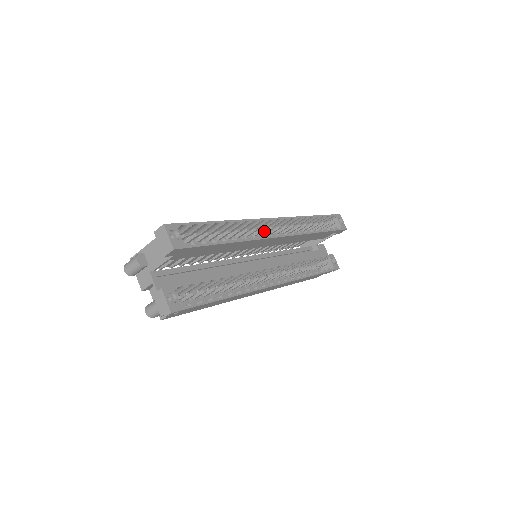
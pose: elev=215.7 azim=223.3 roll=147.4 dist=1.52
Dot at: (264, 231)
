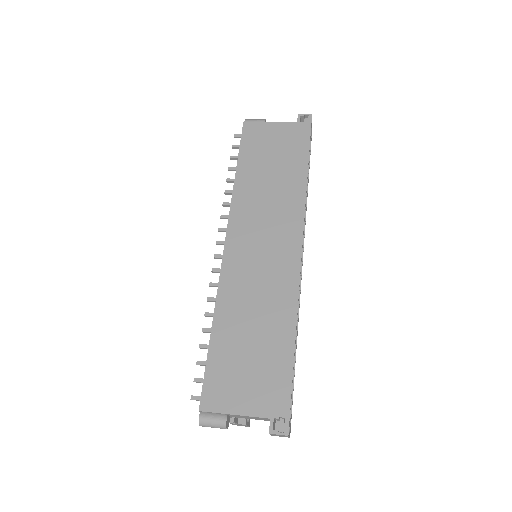
Dot at: occluded
